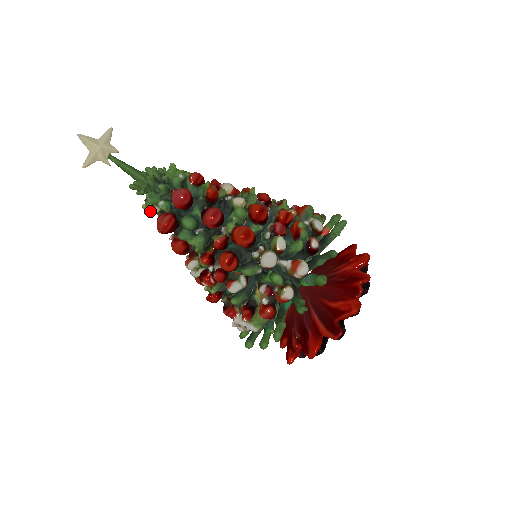
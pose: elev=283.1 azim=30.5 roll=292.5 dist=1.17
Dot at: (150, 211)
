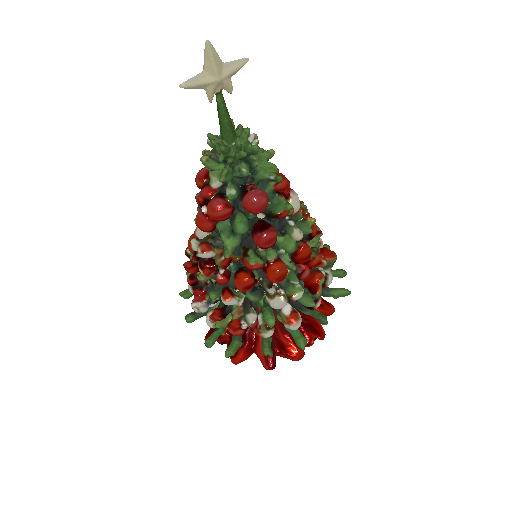
Dot at: (212, 183)
